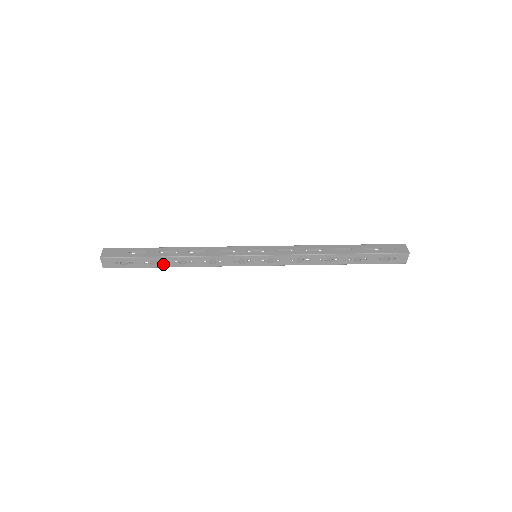
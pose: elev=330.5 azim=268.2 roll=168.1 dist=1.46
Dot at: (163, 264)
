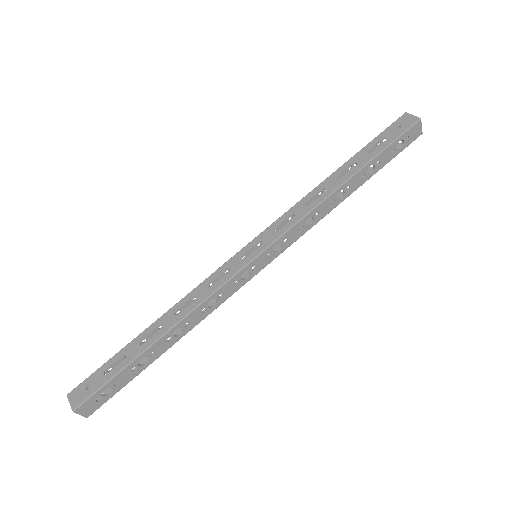
Dot at: (156, 354)
